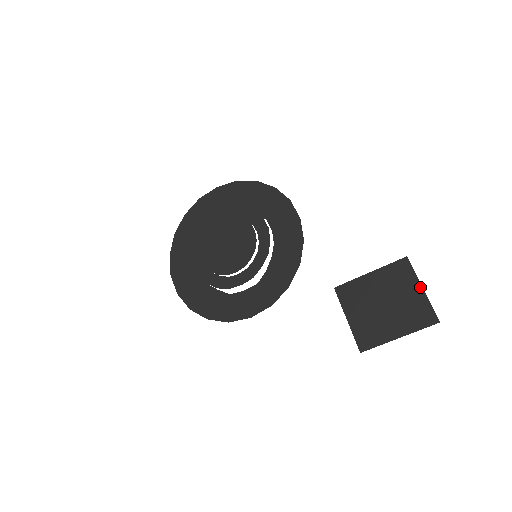
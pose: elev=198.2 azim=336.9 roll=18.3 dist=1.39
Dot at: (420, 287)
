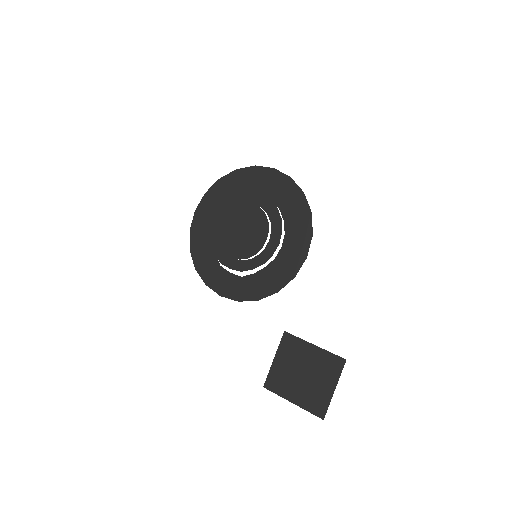
Dot at: (334, 387)
